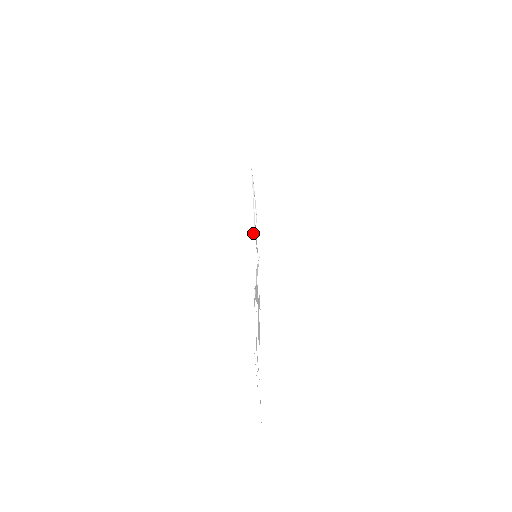
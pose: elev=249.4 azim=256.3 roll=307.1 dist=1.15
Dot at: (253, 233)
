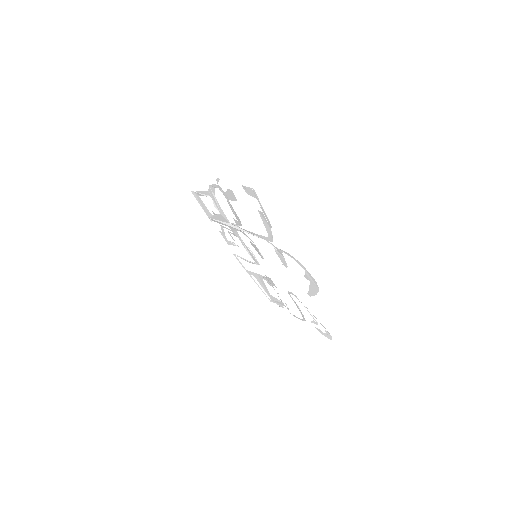
Dot at: (227, 225)
